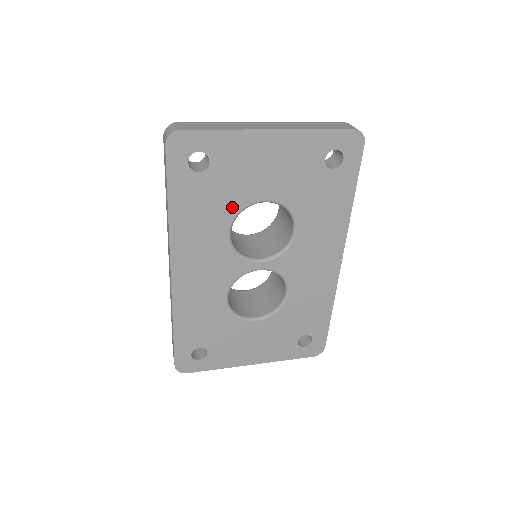
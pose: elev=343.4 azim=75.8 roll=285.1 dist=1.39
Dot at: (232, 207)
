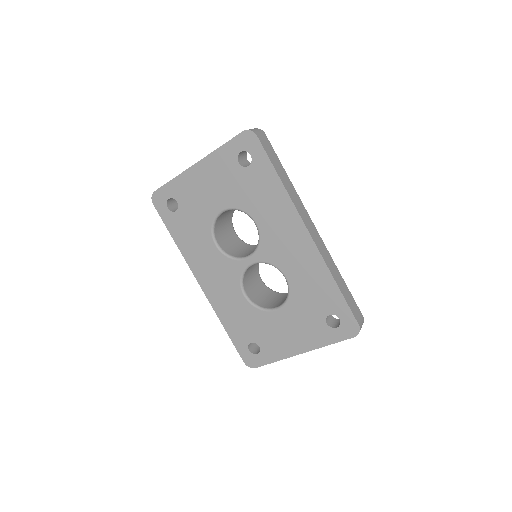
Dot at: (206, 225)
